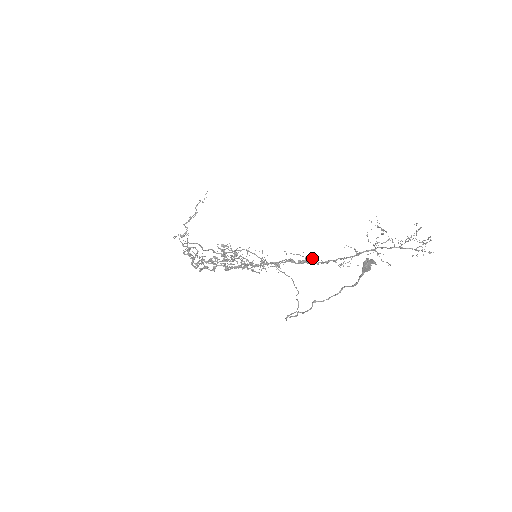
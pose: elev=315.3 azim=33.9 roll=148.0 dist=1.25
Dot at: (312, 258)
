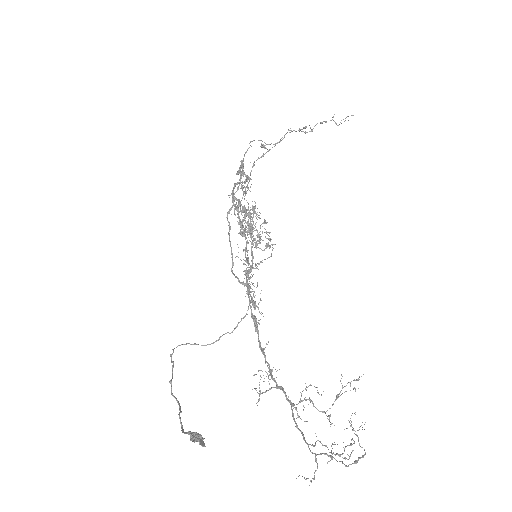
Dot at: (257, 332)
